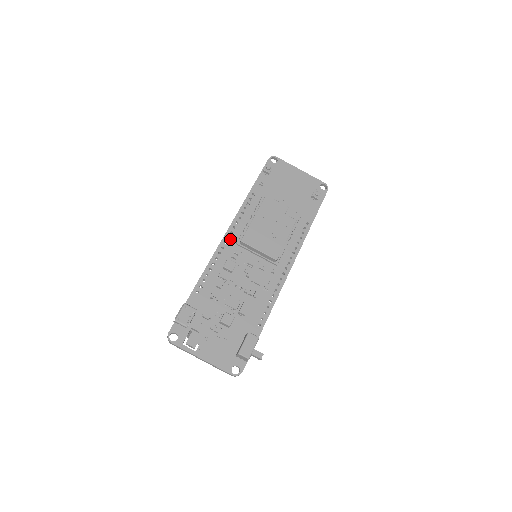
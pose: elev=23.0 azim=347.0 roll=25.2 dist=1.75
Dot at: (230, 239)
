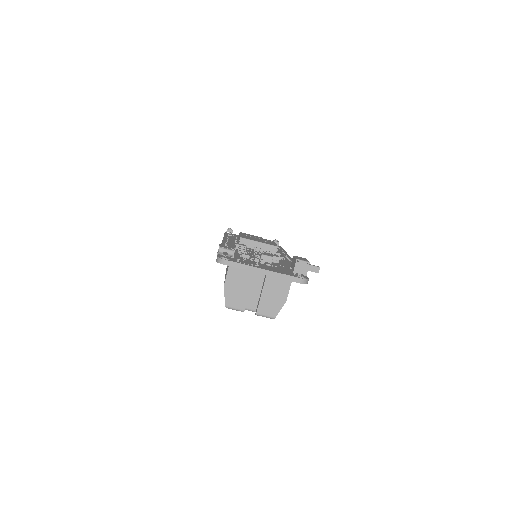
Dot at: (228, 243)
